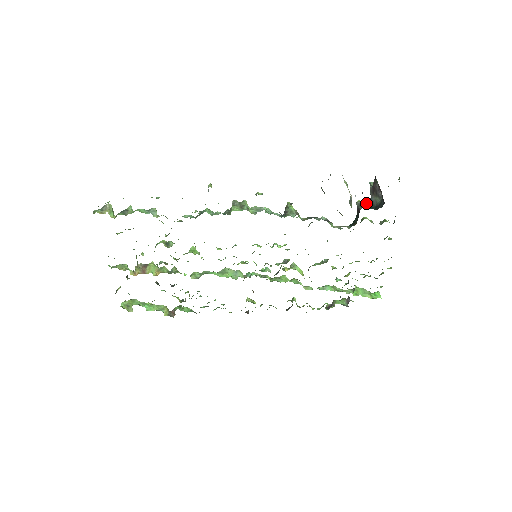
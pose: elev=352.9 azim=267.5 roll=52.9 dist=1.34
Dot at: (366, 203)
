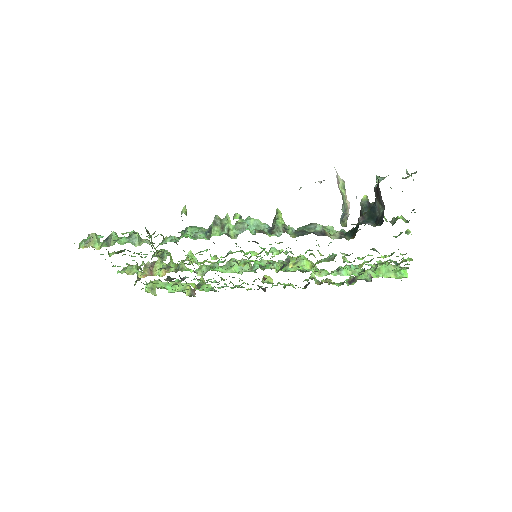
Dot at: (370, 205)
